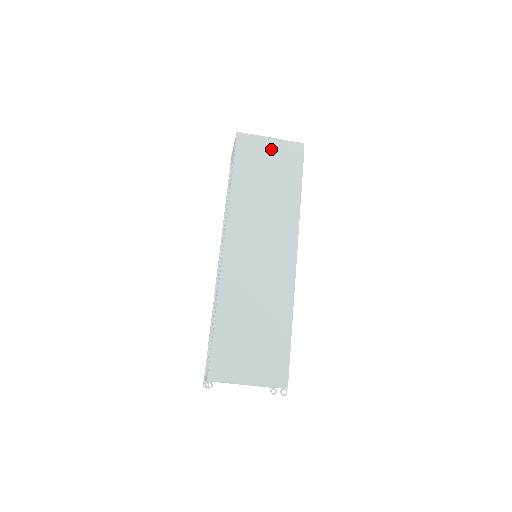
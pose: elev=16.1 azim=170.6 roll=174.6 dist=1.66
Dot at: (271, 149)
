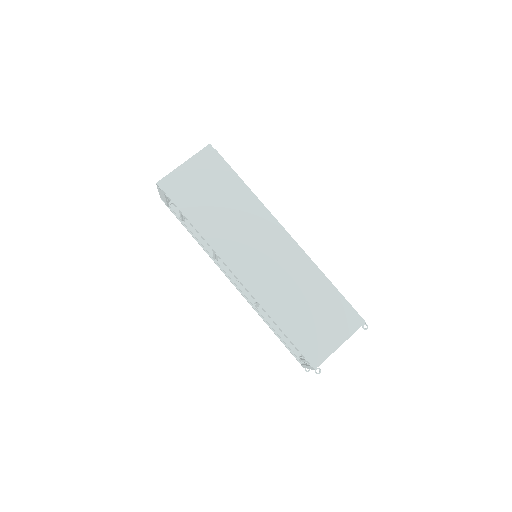
Dot at: (193, 172)
